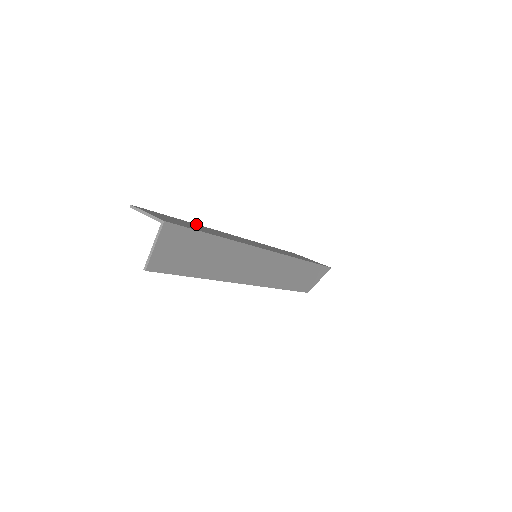
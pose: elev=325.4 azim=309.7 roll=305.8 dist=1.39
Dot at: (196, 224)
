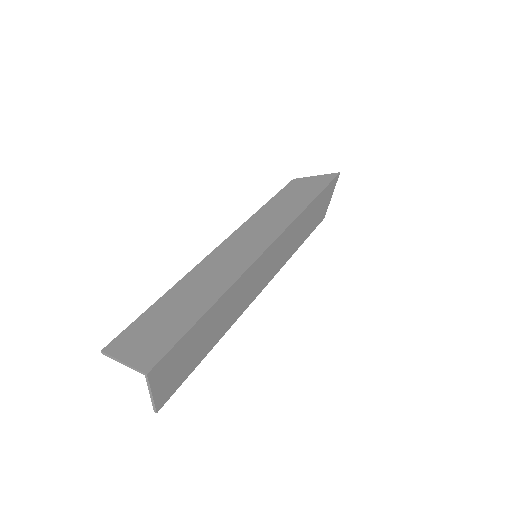
Dot at: (177, 284)
